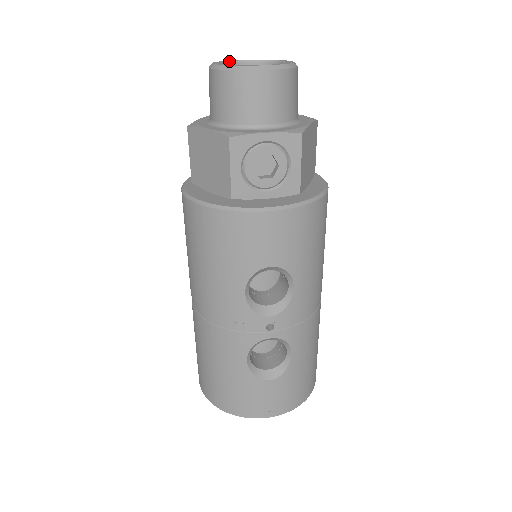
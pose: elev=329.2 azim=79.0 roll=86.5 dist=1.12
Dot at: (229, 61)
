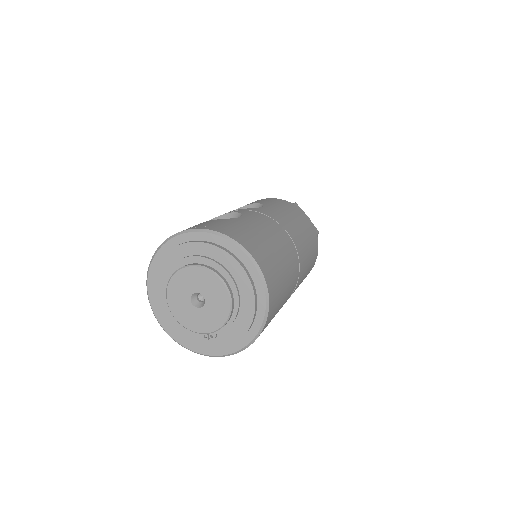
Dot at: occluded
